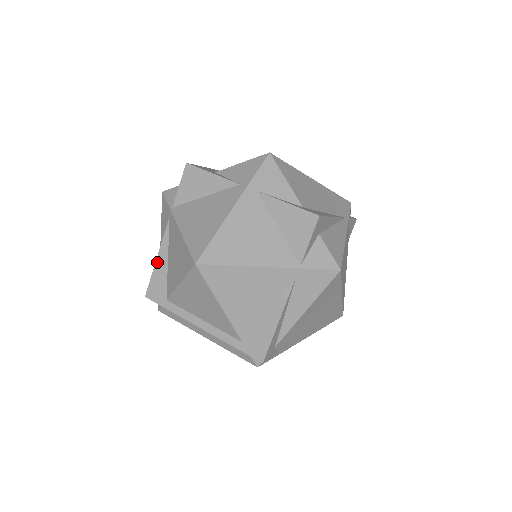
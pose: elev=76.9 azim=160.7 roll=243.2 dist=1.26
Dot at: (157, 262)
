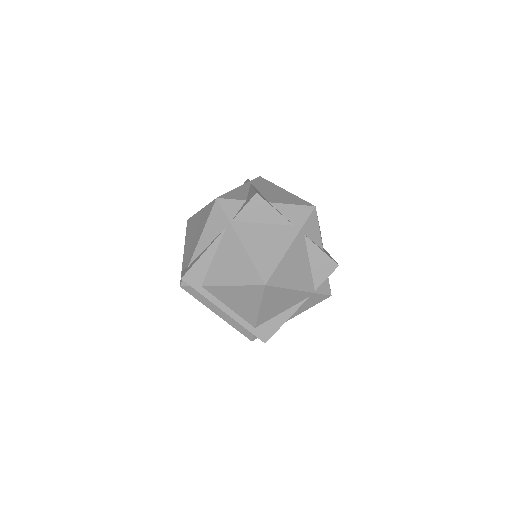
Dot at: (202, 256)
